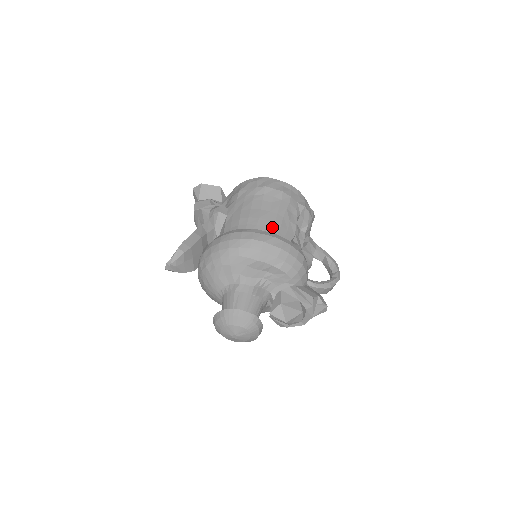
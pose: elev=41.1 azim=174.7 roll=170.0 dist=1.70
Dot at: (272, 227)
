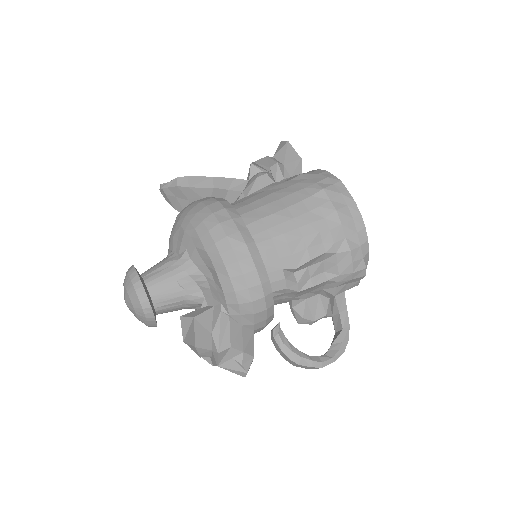
Dot at: (274, 235)
